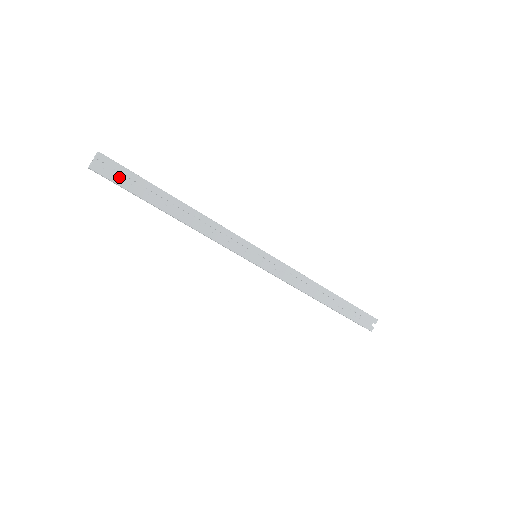
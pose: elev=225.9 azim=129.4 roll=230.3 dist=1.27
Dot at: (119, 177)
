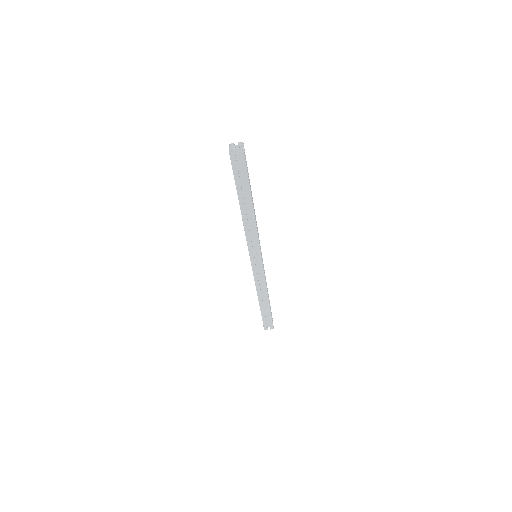
Dot at: (238, 170)
